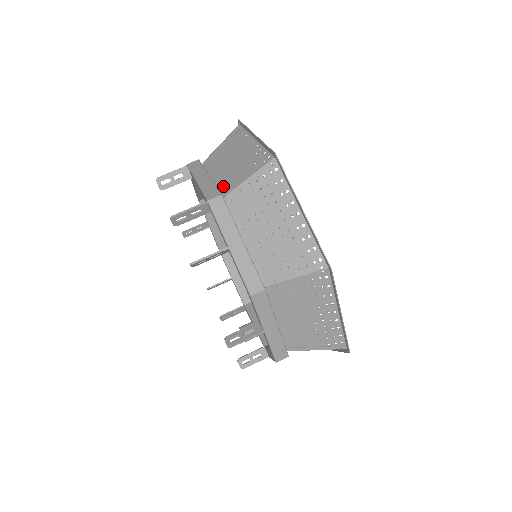
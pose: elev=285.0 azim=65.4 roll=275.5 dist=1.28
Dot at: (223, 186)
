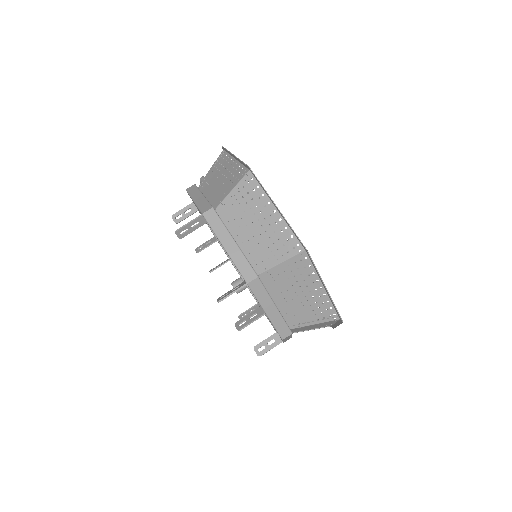
Dot at: (253, 259)
